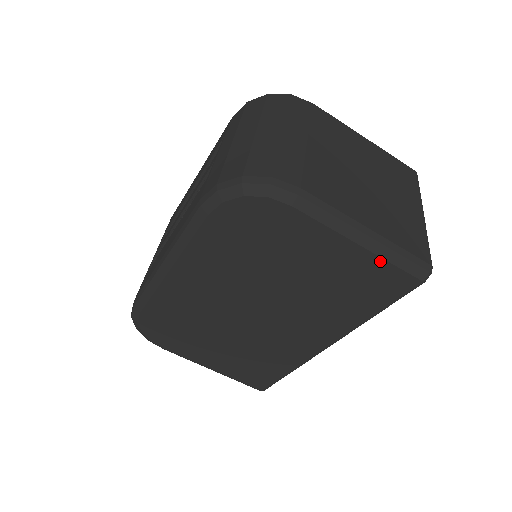
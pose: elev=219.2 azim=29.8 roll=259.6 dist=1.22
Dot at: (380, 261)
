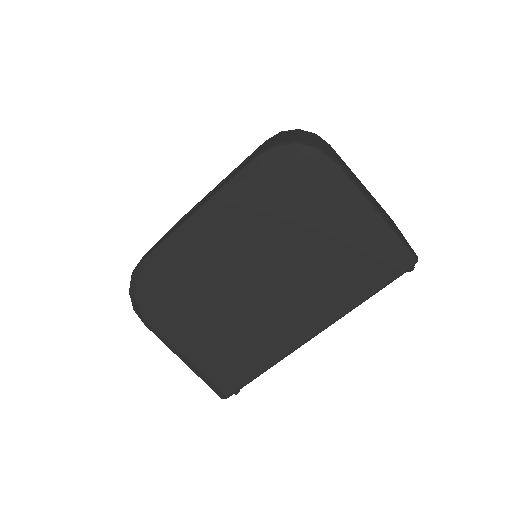
Dot at: (383, 238)
